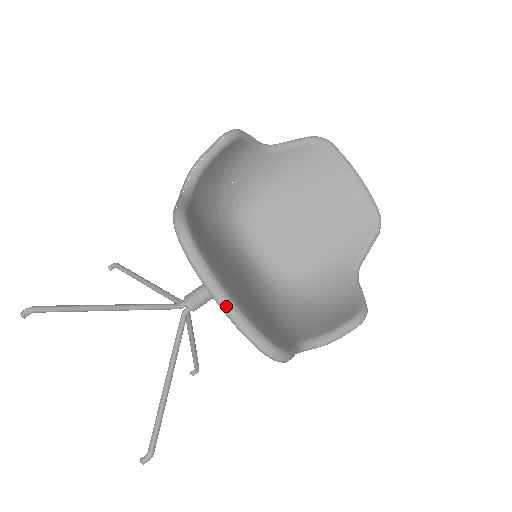
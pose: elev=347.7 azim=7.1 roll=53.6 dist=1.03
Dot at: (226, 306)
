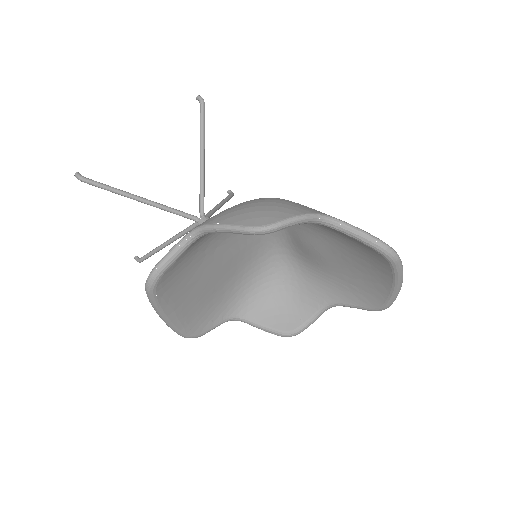
Dot at: (162, 319)
